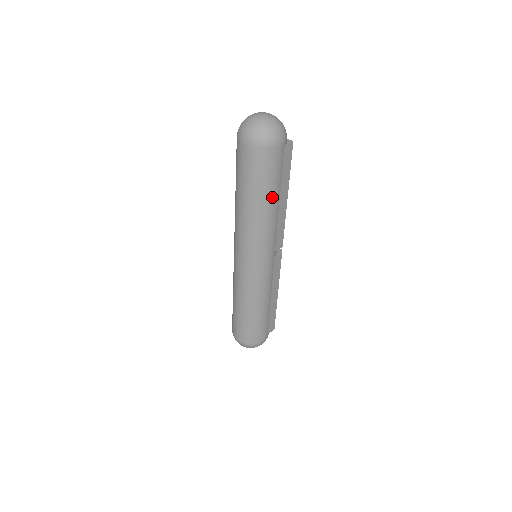
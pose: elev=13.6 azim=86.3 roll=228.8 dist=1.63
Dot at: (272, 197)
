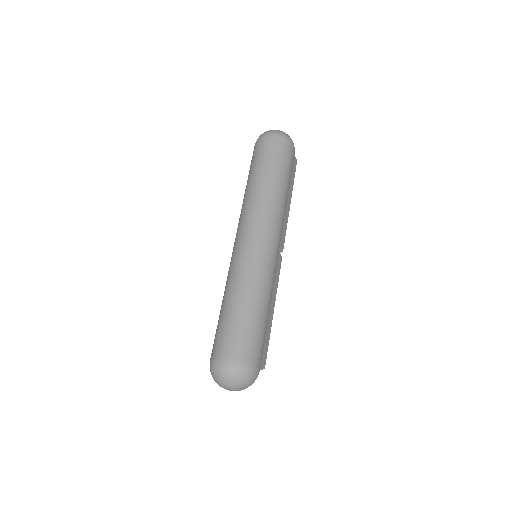
Dot at: (285, 183)
